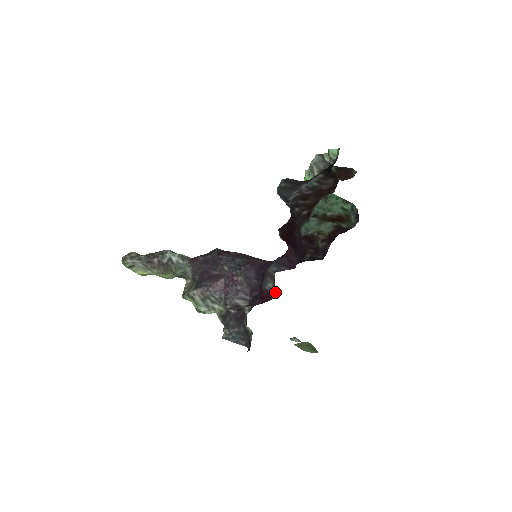
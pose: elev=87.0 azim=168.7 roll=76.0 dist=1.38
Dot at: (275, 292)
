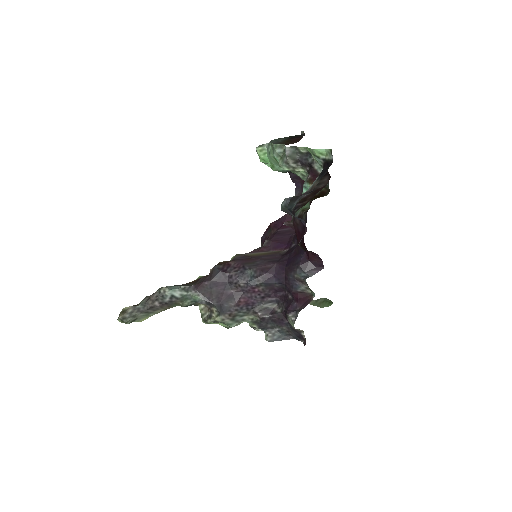
Dot at: (312, 293)
